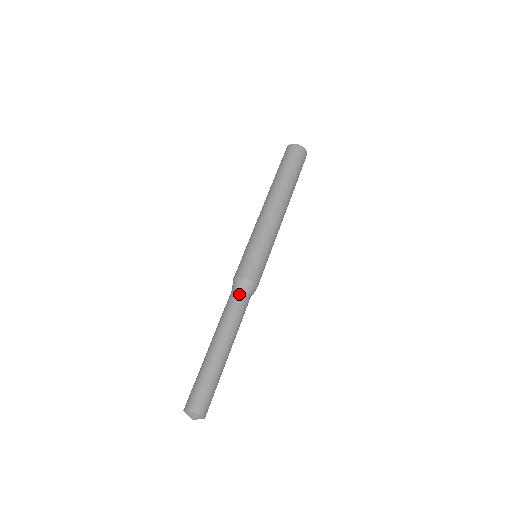
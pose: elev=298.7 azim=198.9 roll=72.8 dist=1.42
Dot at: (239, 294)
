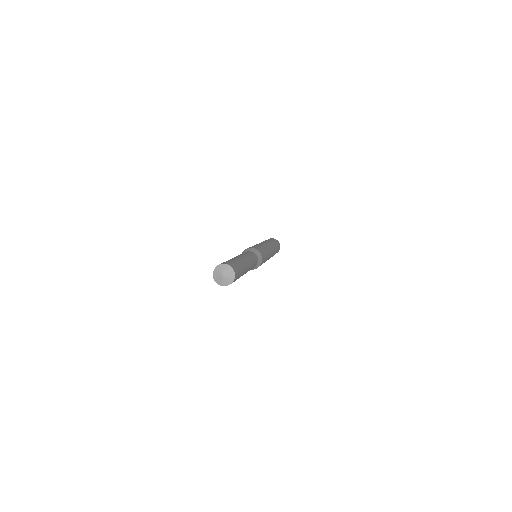
Dot at: (250, 252)
